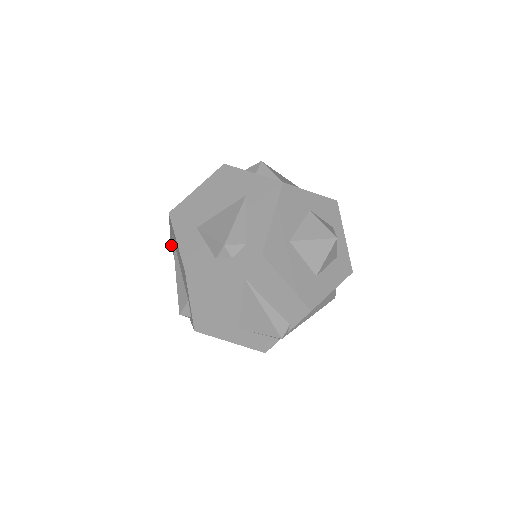
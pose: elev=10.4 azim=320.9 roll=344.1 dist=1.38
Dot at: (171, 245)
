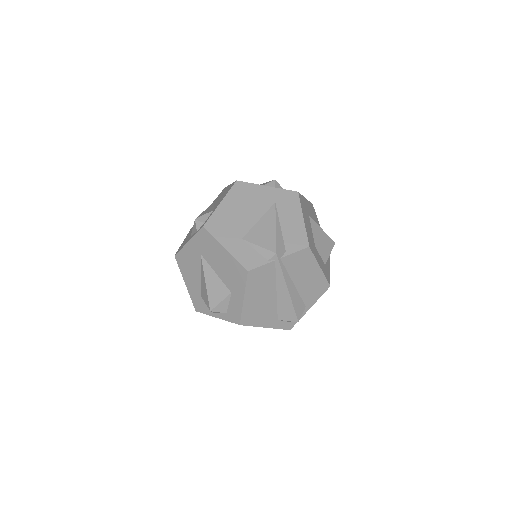
Dot at: occluded
